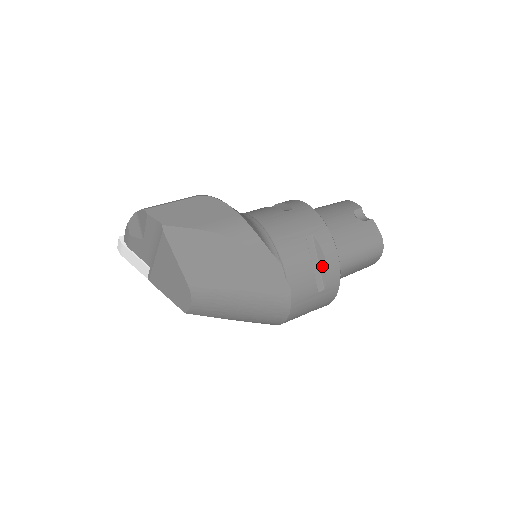
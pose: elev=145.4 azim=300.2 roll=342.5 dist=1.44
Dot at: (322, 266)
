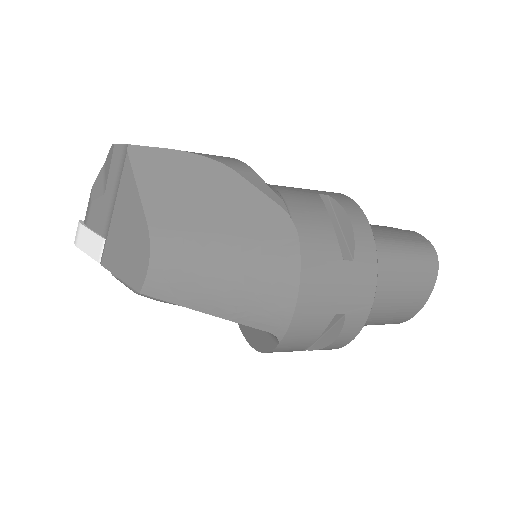
Dot at: (346, 228)
